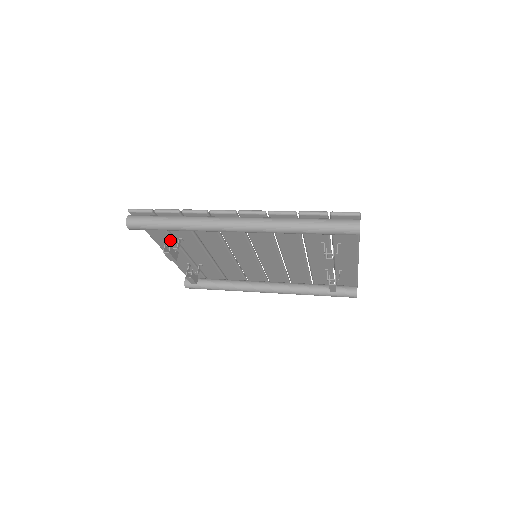
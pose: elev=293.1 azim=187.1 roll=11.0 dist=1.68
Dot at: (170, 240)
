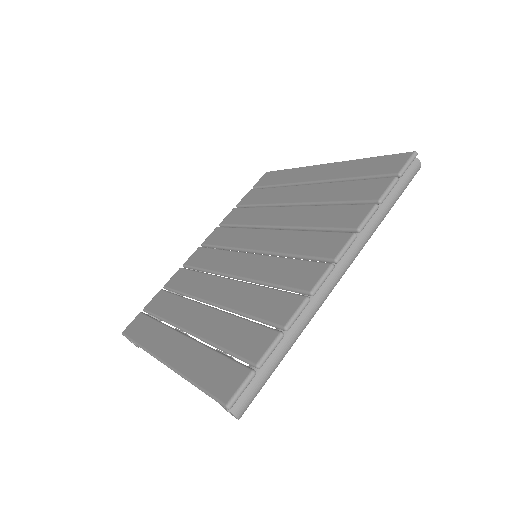
Dot at: occluded
